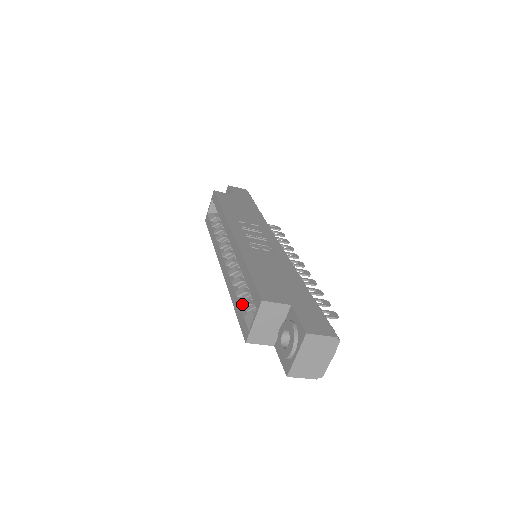
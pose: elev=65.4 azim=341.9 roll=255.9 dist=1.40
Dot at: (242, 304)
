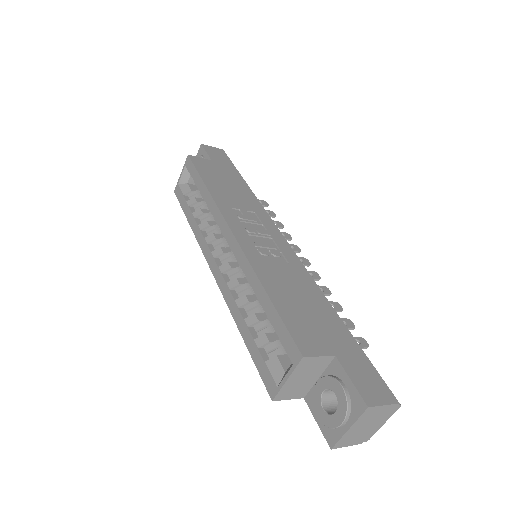
Dot at: (259, 341)
